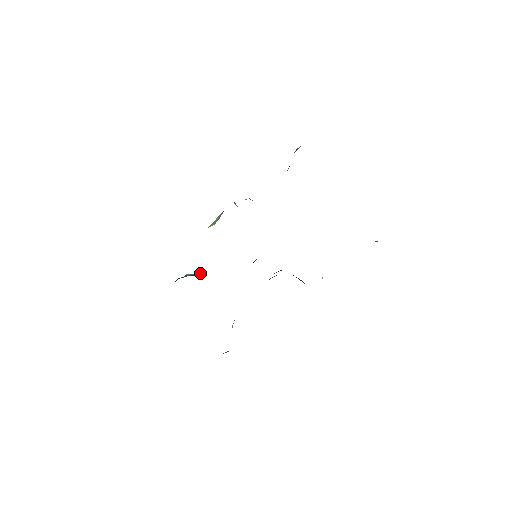
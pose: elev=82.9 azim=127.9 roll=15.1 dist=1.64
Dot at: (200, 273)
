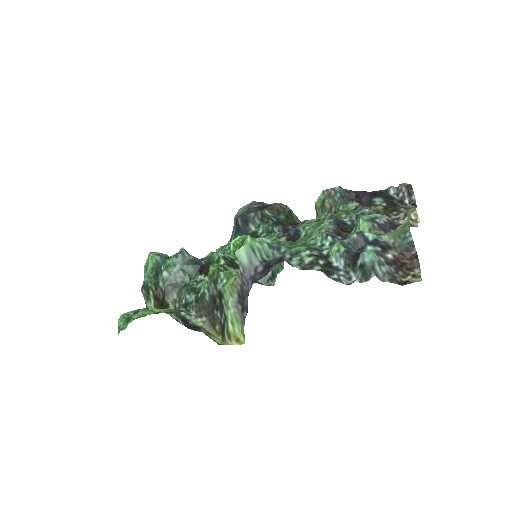
Dot at: (181, 270)
